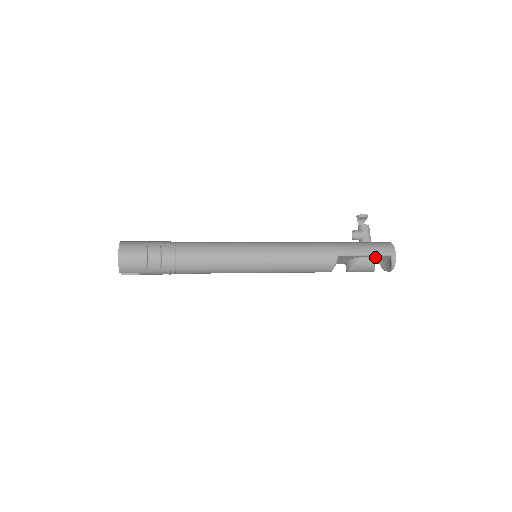
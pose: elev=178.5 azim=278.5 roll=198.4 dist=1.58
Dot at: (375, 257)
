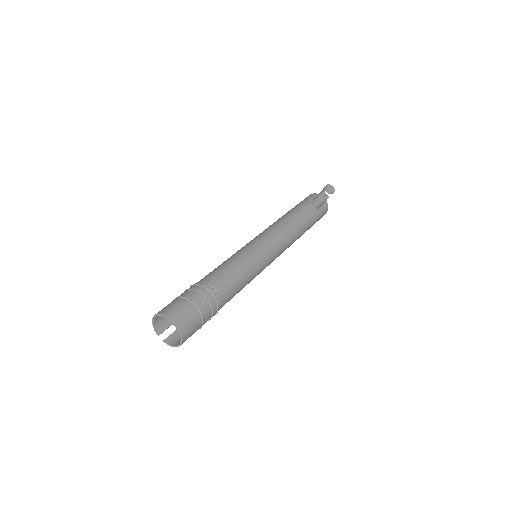
Dot at: occluded
